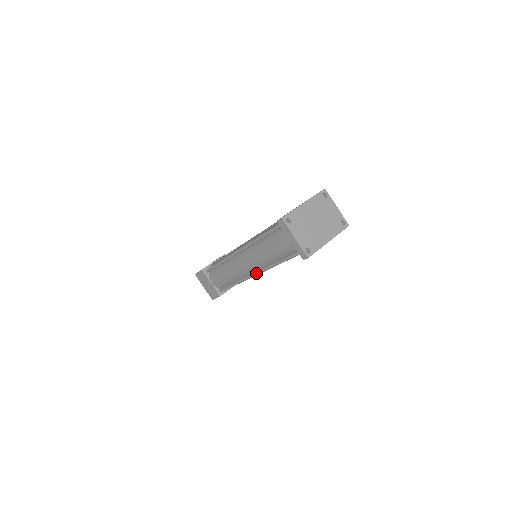
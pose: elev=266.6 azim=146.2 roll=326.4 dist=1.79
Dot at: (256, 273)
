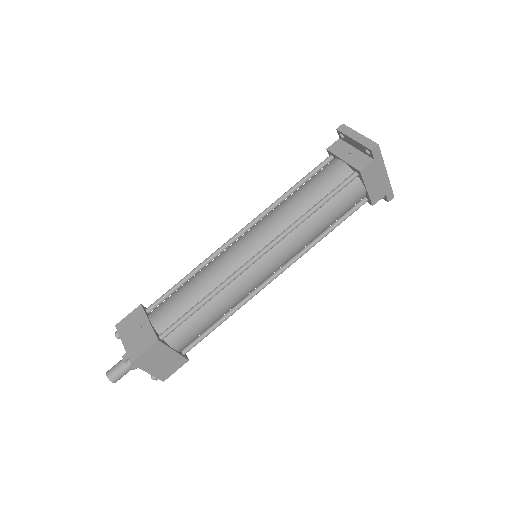
Dot at: (265, 247)
